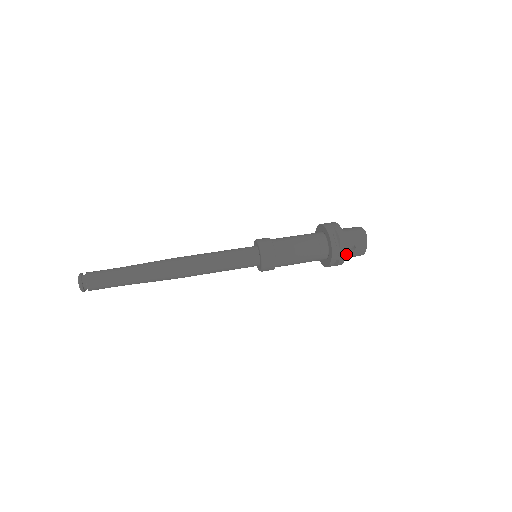
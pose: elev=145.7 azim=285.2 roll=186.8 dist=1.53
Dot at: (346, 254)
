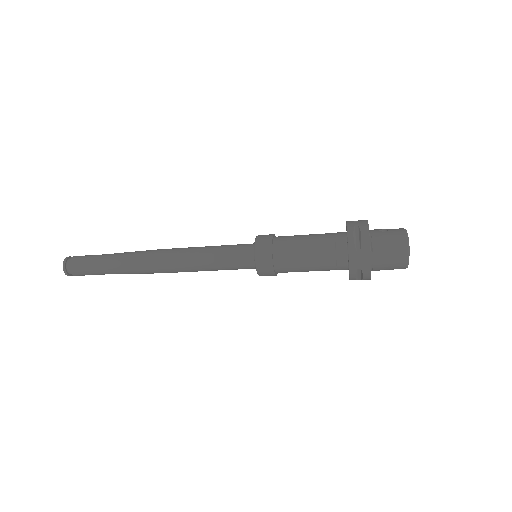
Dot at: (375, 235)
